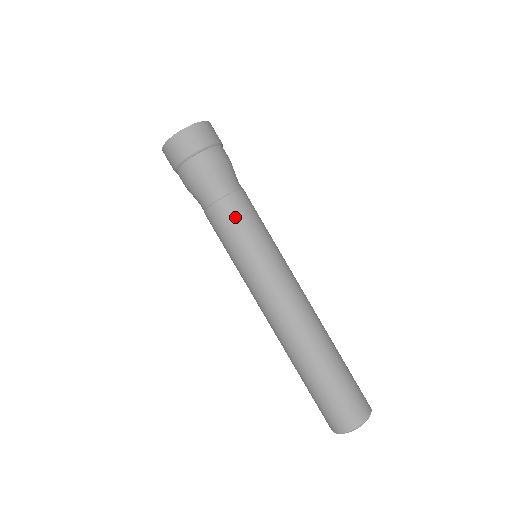
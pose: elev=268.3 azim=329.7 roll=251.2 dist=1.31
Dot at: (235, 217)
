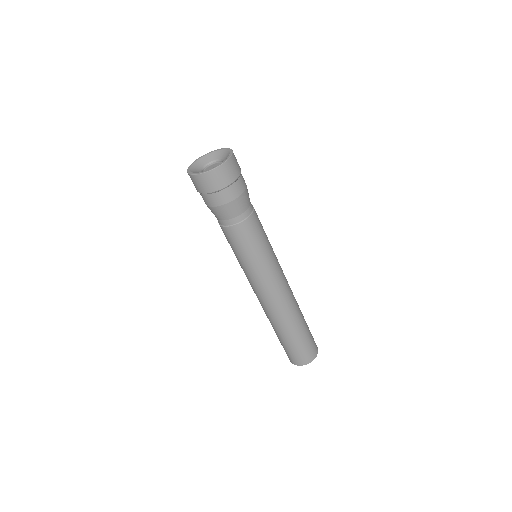
Dot at: (258, 229)
